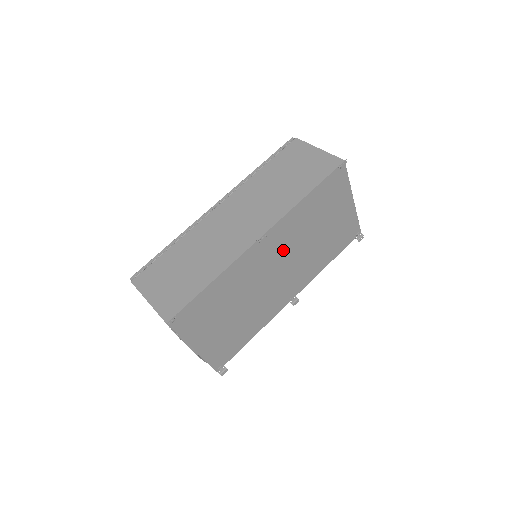
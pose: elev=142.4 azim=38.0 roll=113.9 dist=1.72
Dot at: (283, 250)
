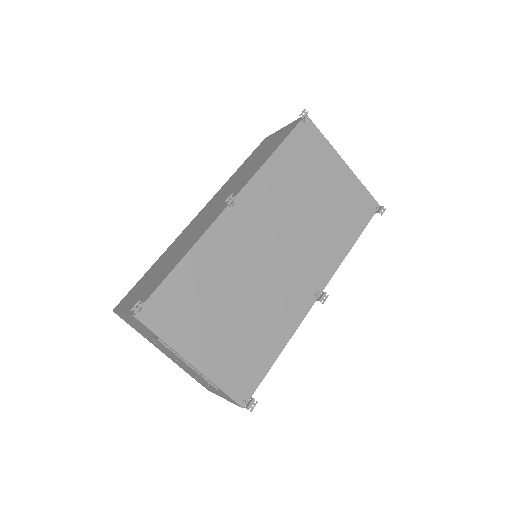
Dot at: (271, 222)
